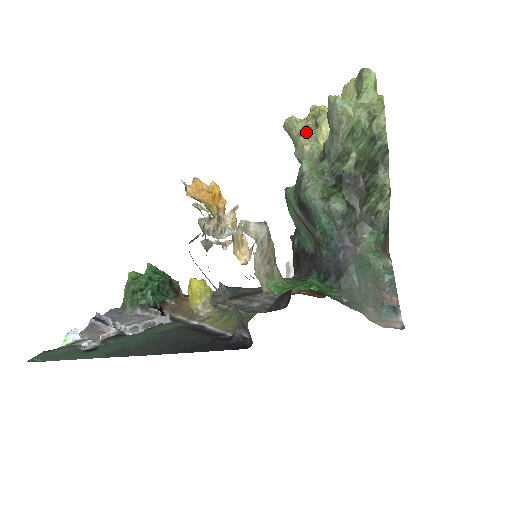
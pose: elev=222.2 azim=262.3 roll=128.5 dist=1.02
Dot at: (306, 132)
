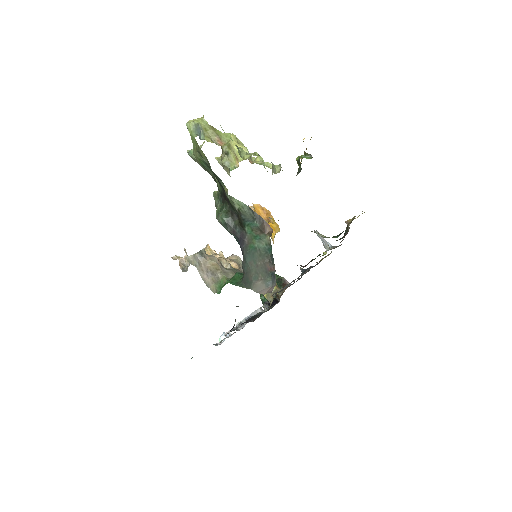
Dot at: (223, 164)
